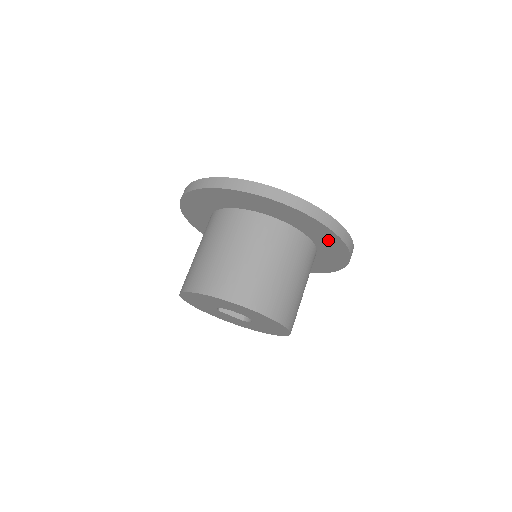
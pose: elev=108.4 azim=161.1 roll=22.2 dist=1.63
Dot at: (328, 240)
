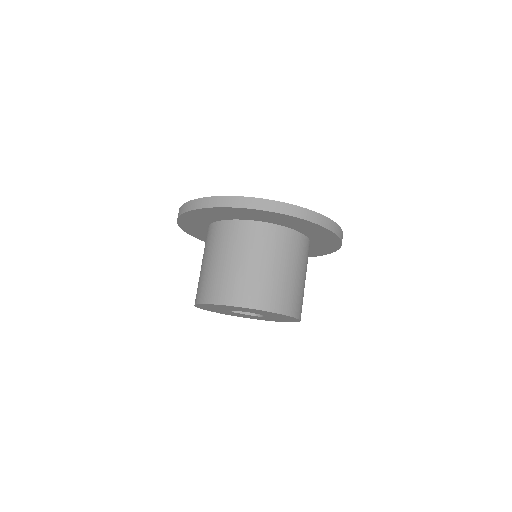
Dot at: (318, 232)
